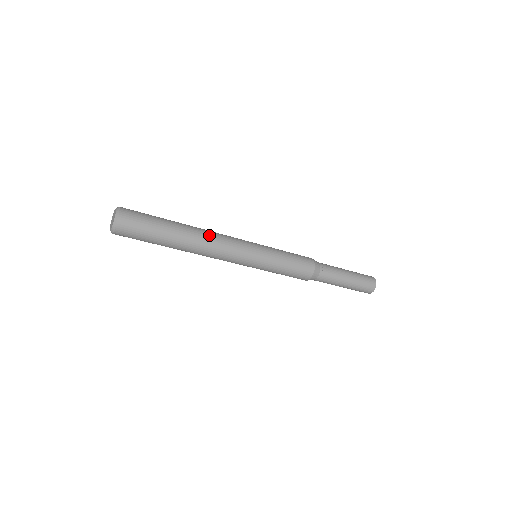
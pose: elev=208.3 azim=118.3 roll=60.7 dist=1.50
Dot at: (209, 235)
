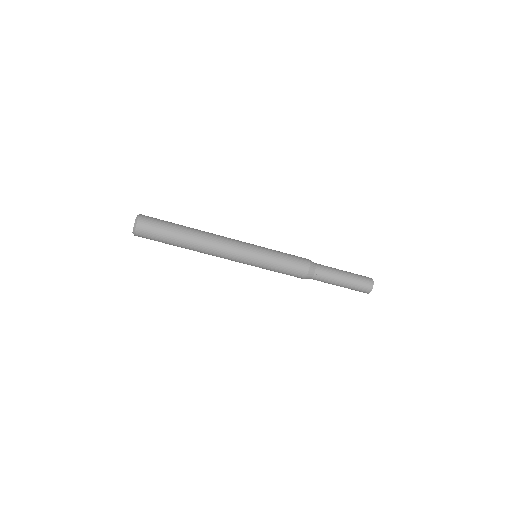
Dot at: occluded
